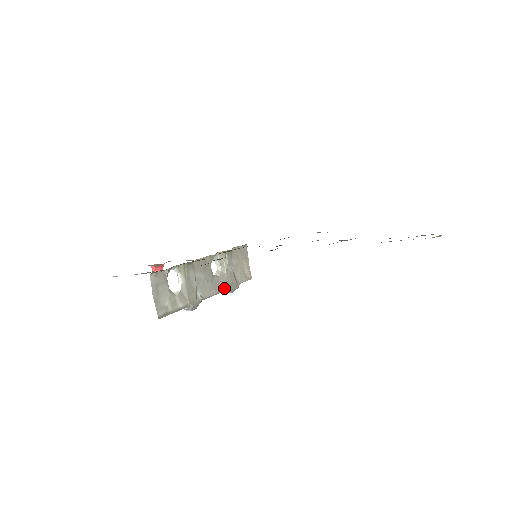
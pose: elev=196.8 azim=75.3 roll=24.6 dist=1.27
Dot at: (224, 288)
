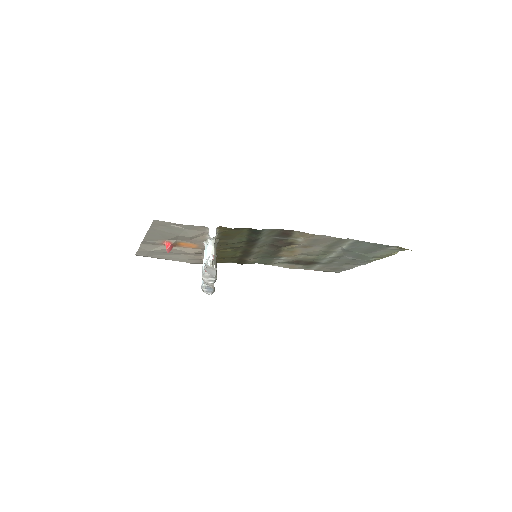
Dot at: occluded
